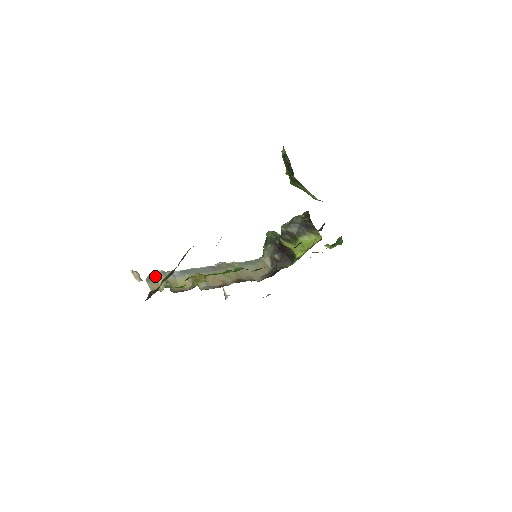
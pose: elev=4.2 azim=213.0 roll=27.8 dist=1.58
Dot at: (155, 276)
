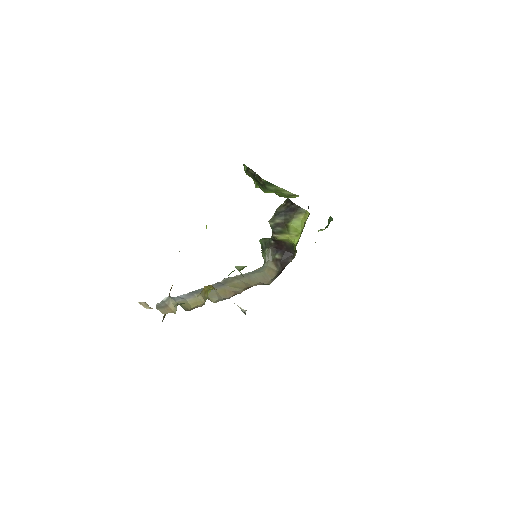
Dot at: (164, 303)
